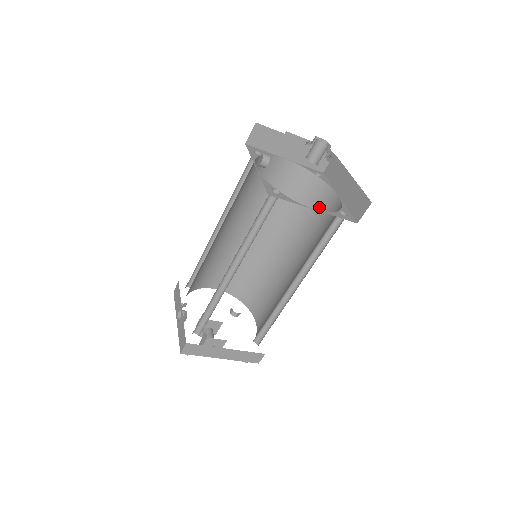
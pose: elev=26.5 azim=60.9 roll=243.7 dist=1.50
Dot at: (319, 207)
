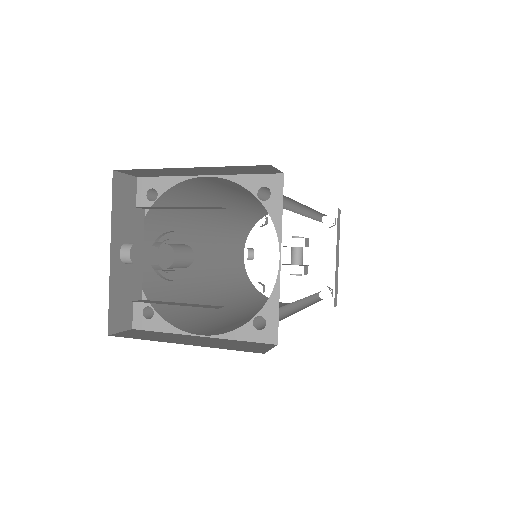
Dot at: occluded
